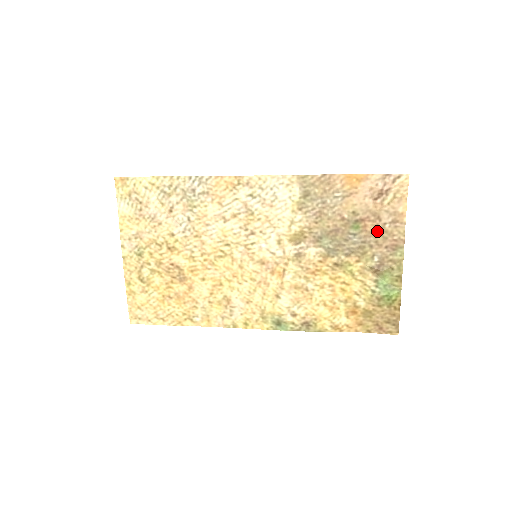
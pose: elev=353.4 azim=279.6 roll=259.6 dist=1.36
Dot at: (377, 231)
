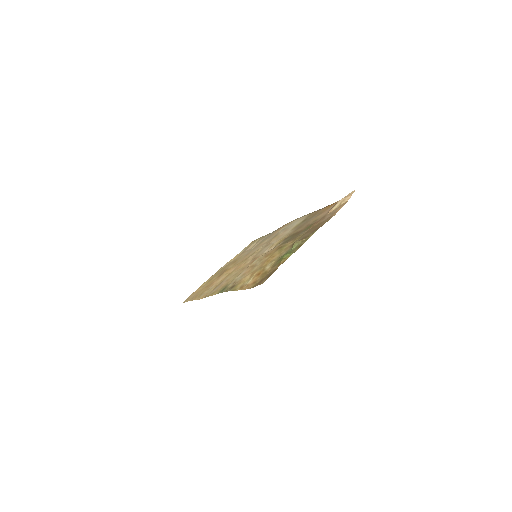
Dot at: (317, 225)
